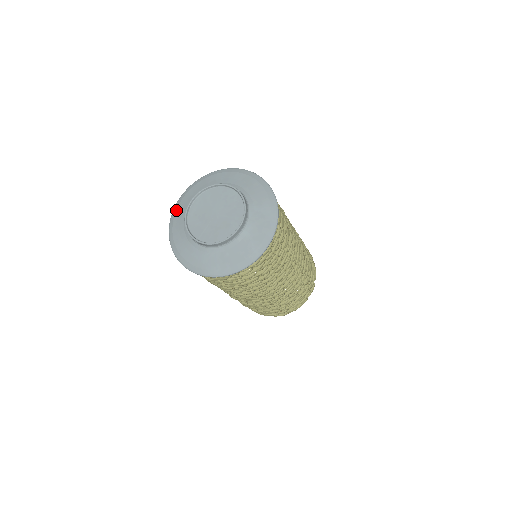
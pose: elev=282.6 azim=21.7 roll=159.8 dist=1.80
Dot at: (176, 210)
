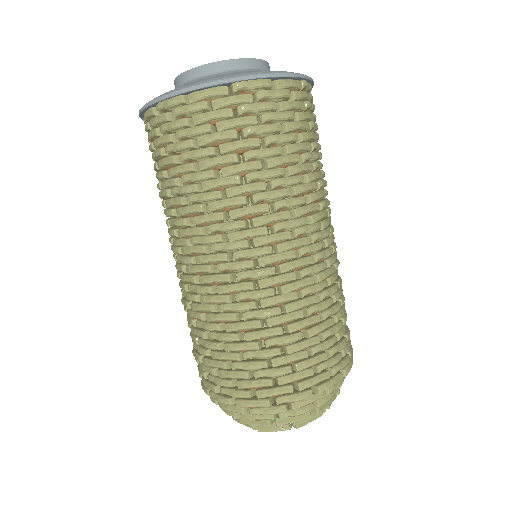
Dot at: occluded
